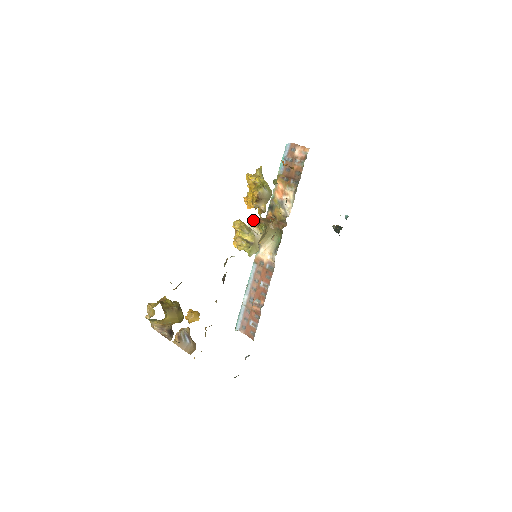
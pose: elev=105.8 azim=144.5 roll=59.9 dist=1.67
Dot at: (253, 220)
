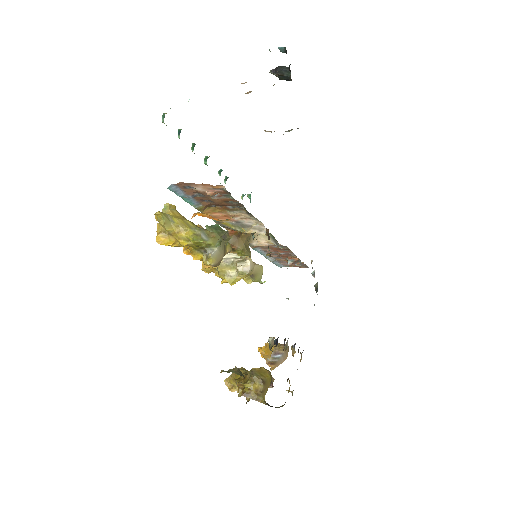
Dot at: occluded
